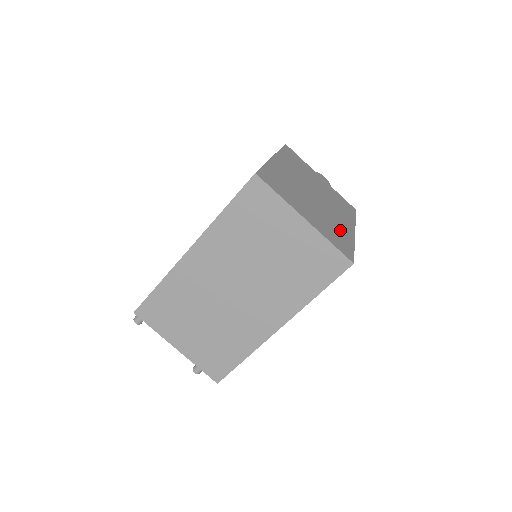
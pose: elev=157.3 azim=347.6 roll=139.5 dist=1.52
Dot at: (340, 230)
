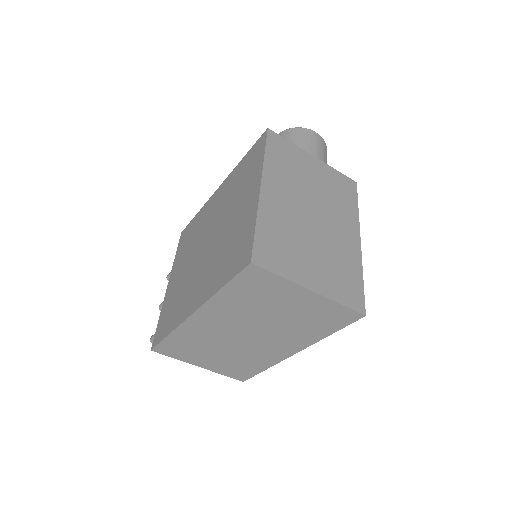
Dot at: (346, 261)
